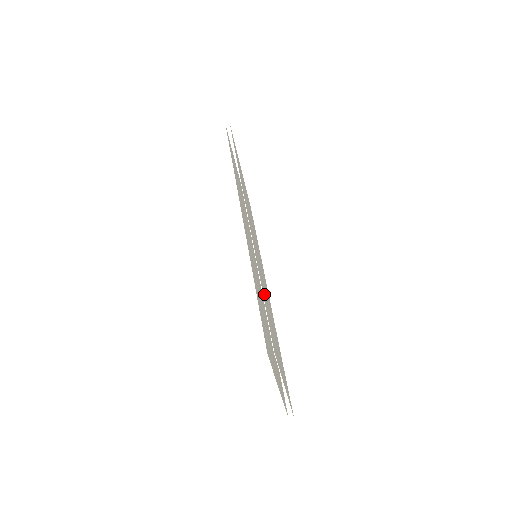
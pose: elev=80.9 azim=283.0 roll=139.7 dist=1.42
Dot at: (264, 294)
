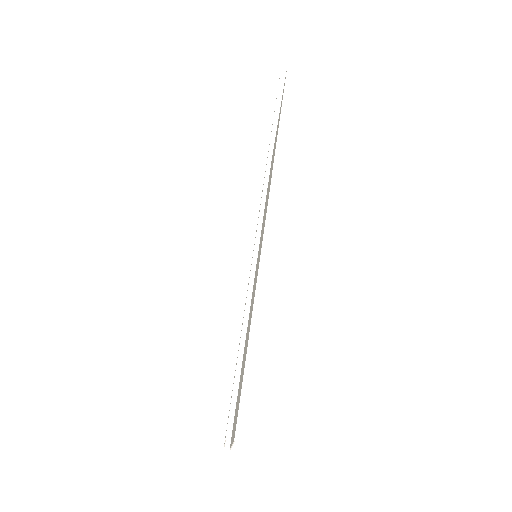
Dot at: occluded
